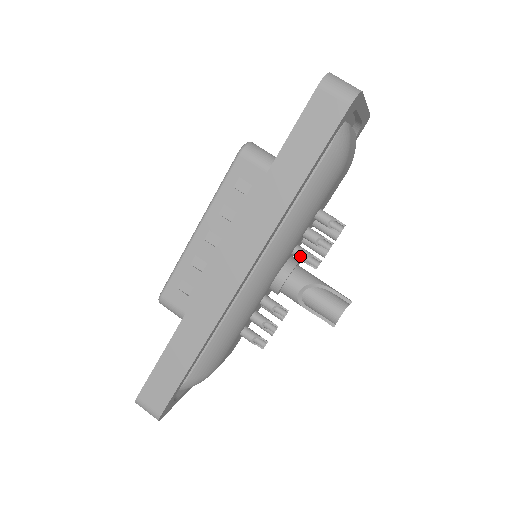
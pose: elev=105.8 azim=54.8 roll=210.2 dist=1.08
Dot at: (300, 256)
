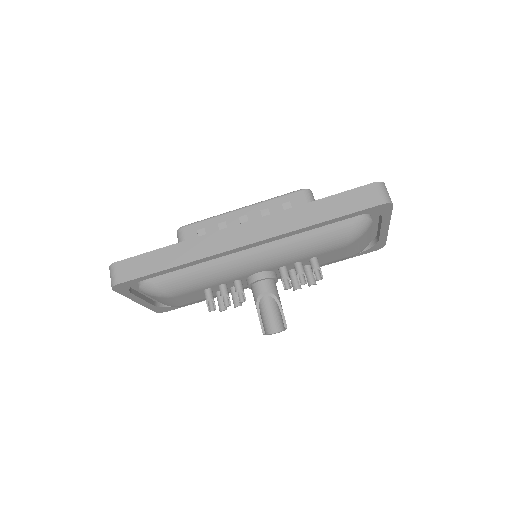
Dot at: (283, 273)
